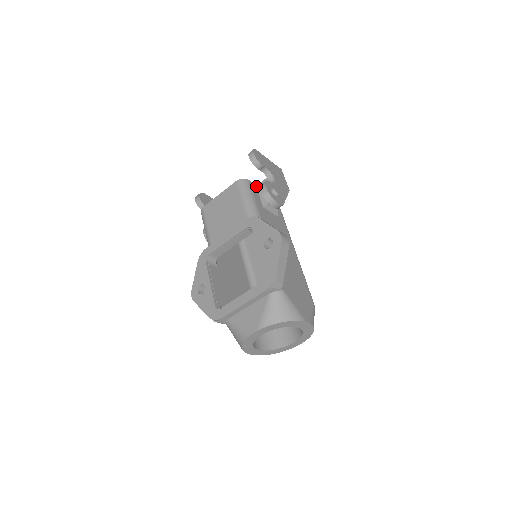
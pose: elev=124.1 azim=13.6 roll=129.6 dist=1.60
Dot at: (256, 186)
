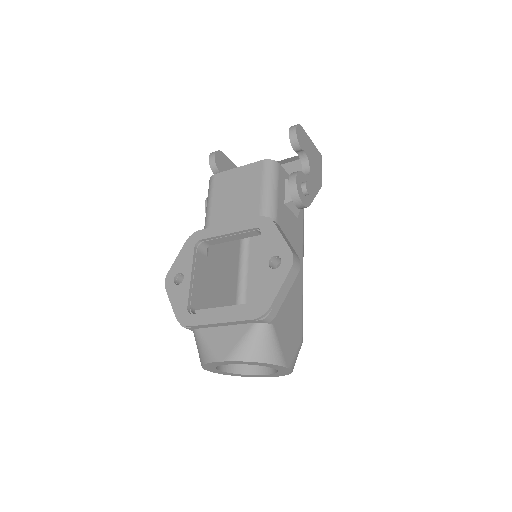
Dot at: (285, 173)
